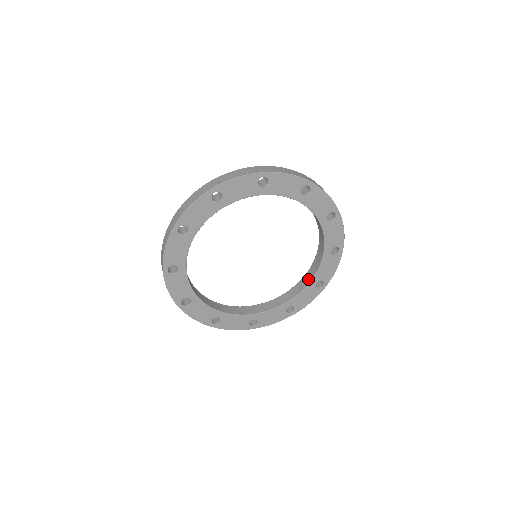
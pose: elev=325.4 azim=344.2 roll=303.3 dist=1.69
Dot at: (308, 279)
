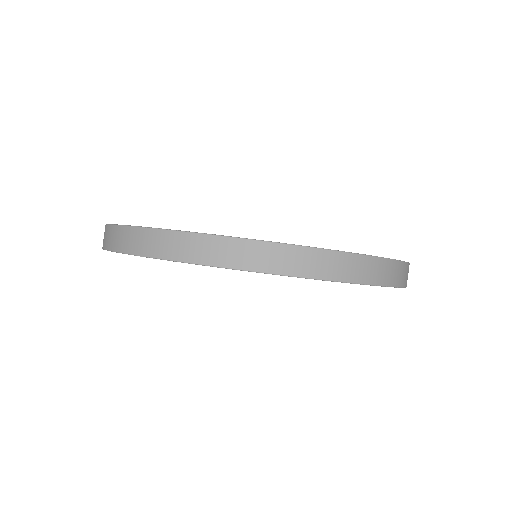
Dot at: occluded
